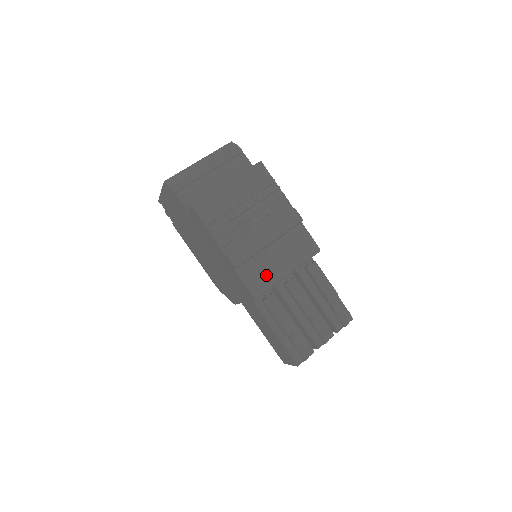
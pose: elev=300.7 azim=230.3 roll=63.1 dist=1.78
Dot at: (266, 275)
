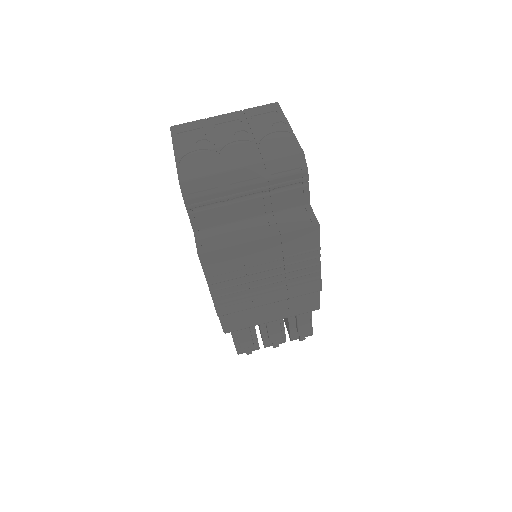
Dot at: (248, 321)
